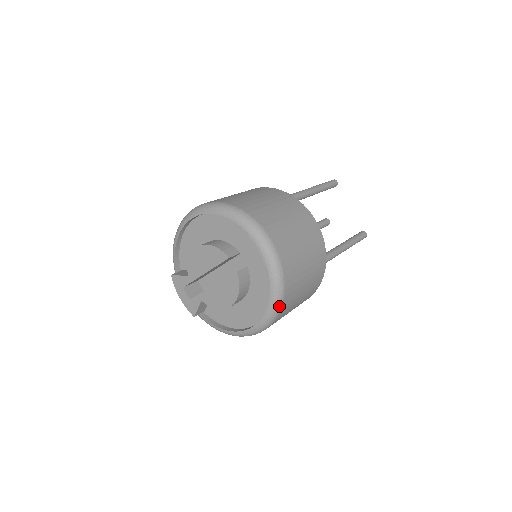
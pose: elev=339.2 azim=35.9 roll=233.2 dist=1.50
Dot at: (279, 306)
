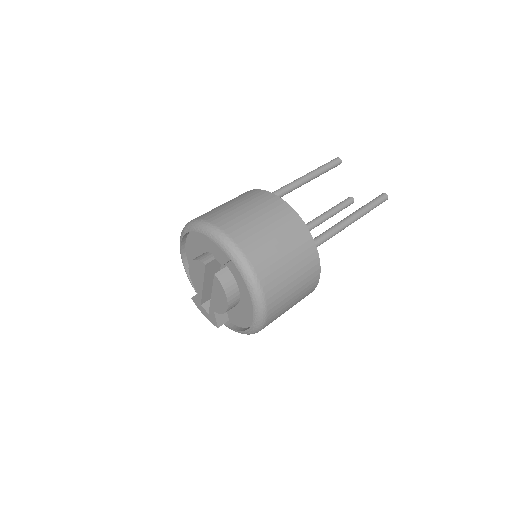
Dot at: (259, 291)
